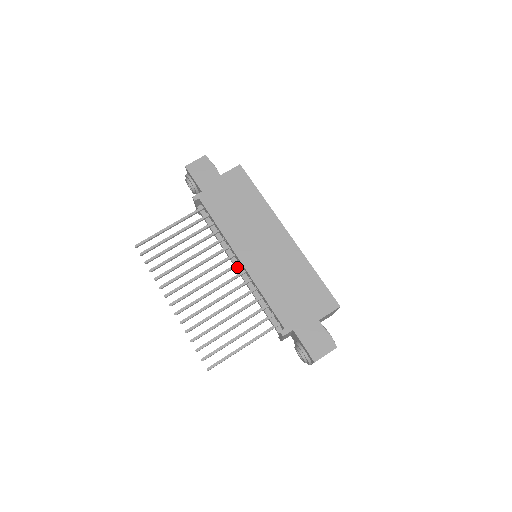
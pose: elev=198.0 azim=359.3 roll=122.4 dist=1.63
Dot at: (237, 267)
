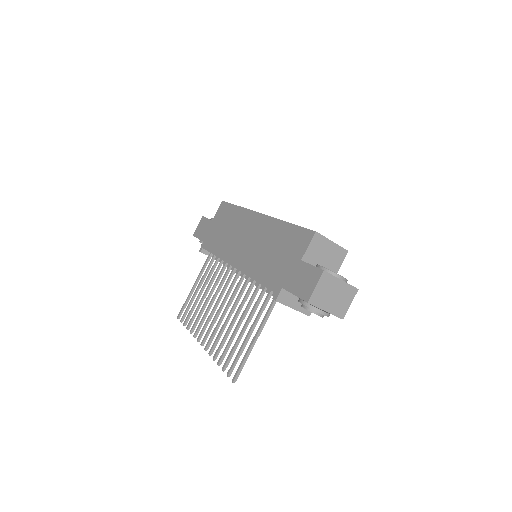
Dot at: occluded
